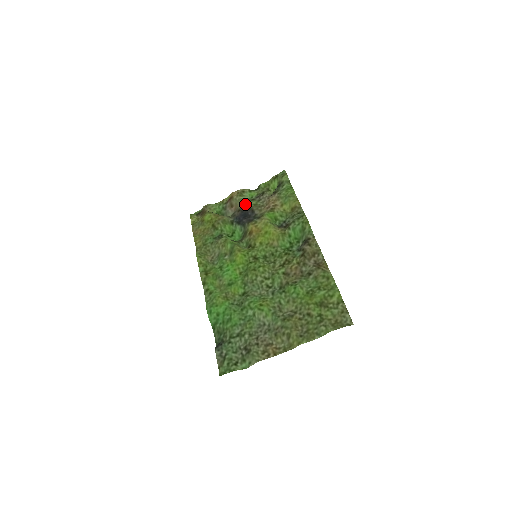
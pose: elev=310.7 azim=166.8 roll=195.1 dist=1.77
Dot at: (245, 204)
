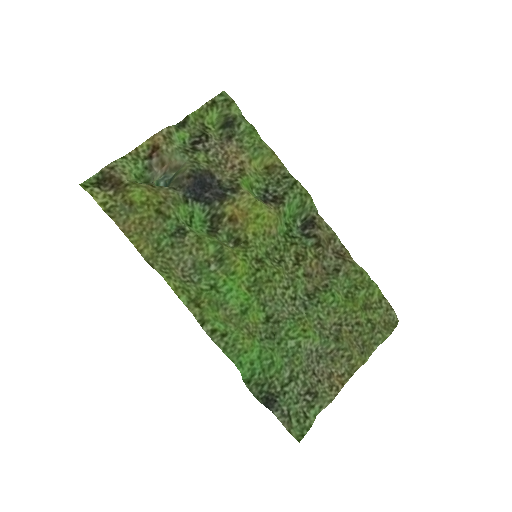
Dot at: (194, 163)
